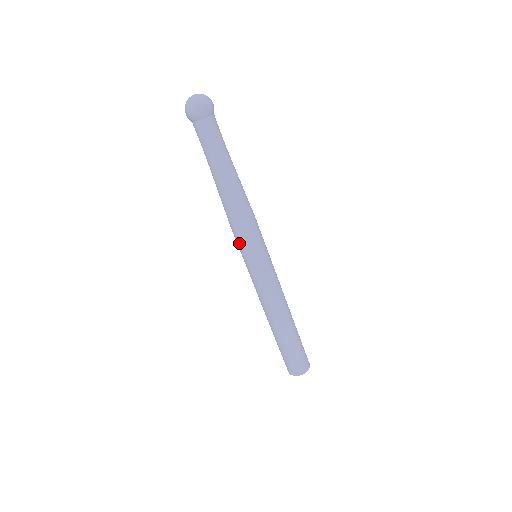
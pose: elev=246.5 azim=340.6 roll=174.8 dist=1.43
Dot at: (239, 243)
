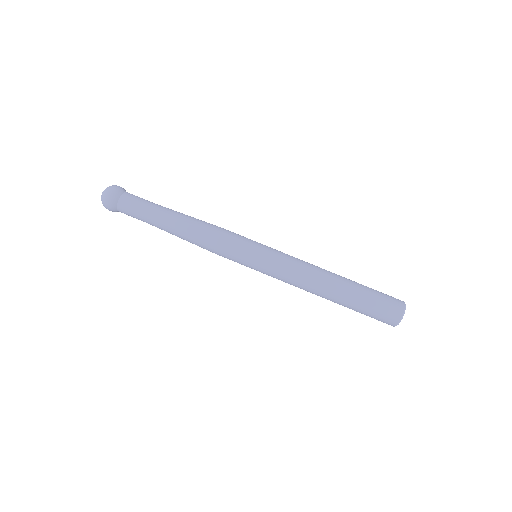
Dot at: (231, 255)
